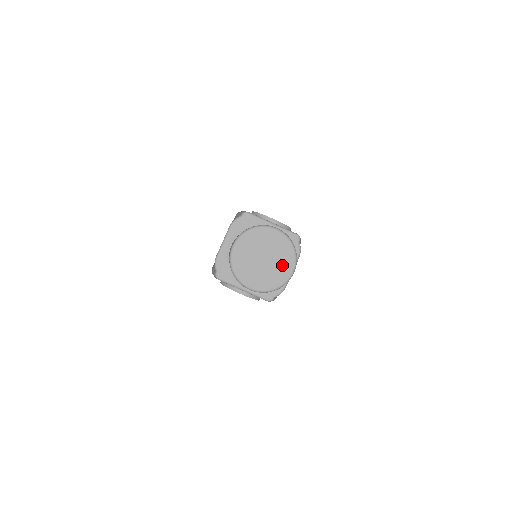
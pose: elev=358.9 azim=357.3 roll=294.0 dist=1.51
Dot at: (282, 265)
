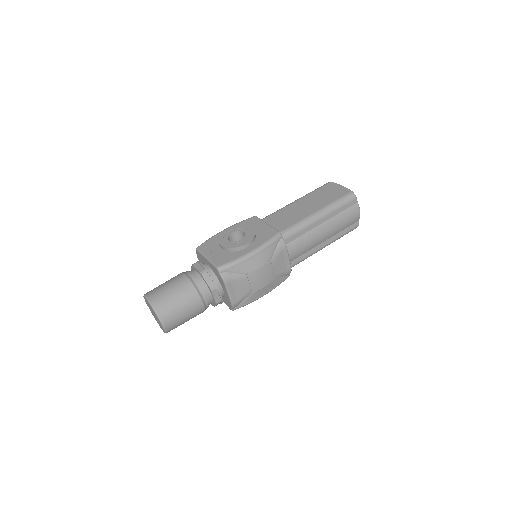
Dot at: (158, 320)
